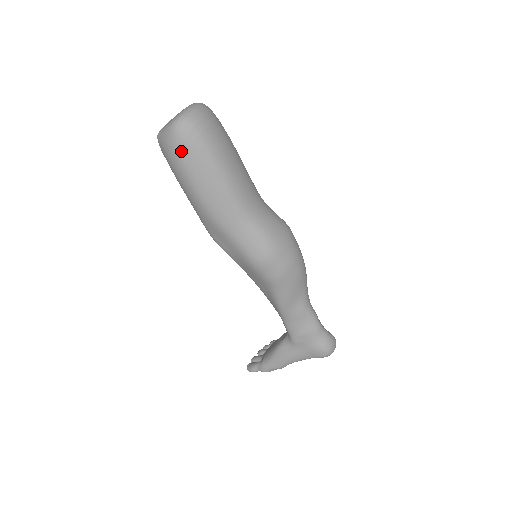
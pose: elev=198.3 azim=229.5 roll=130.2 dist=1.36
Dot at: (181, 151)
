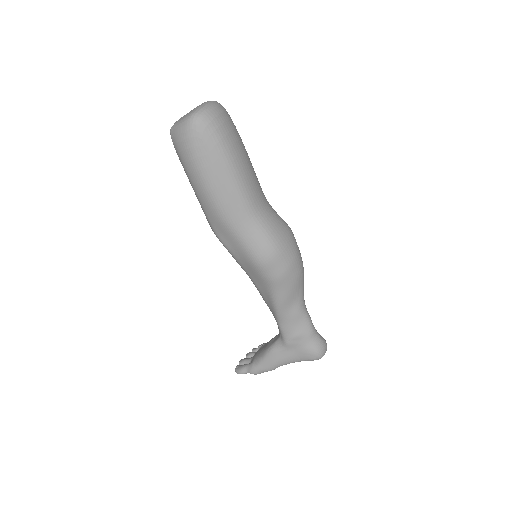
Dot at: (195, 145)
